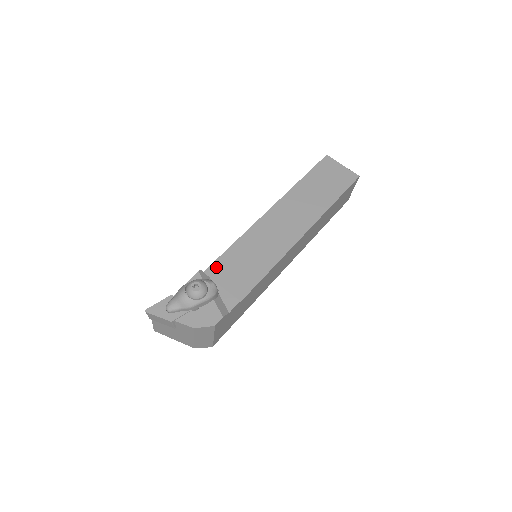
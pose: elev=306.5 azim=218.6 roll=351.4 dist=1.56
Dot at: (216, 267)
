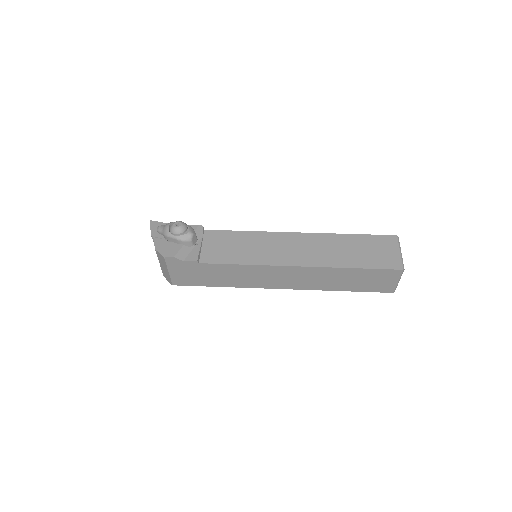
Dot at: (215, 234)
